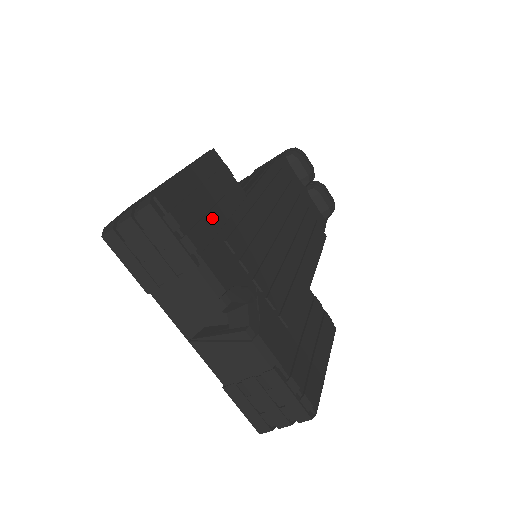
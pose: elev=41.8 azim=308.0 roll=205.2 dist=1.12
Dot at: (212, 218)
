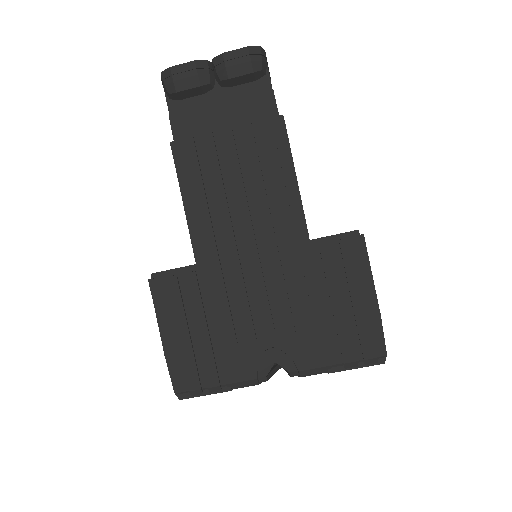
Dot at: (204, 345)
